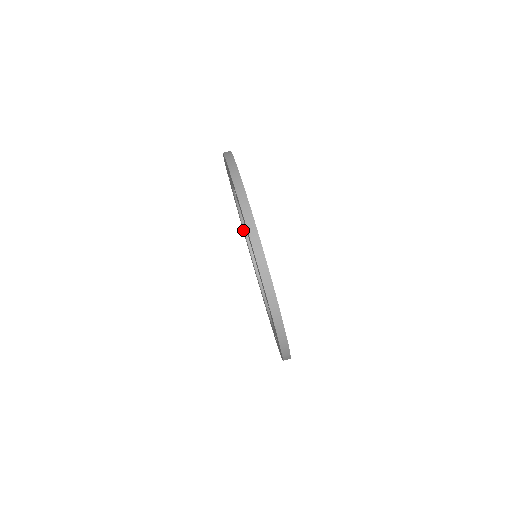
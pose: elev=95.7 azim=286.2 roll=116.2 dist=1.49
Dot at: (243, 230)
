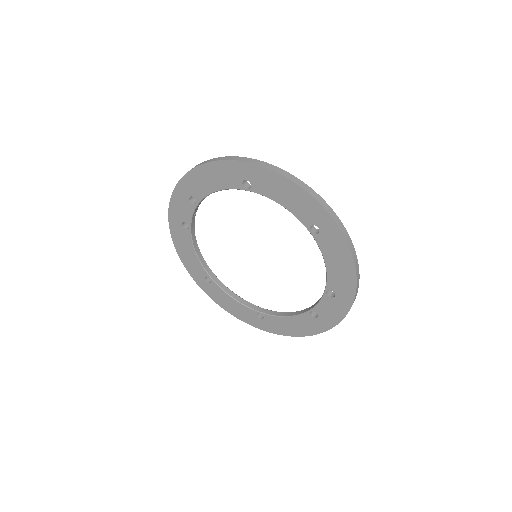
Dot at: (269, 317)
